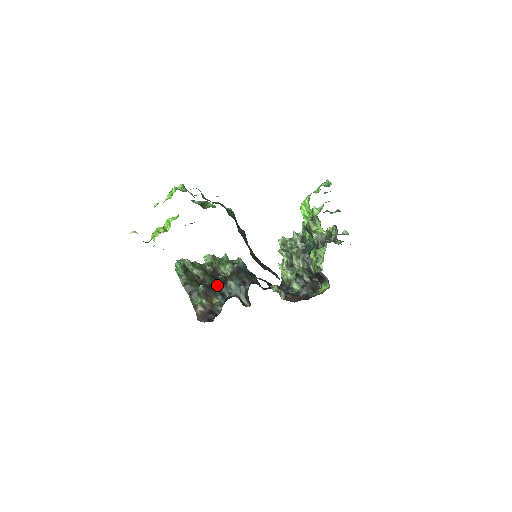
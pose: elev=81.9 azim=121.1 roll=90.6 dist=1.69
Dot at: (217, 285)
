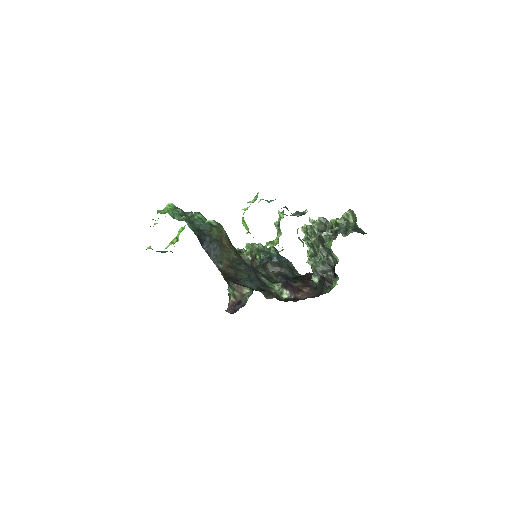
Dot at: occluded
